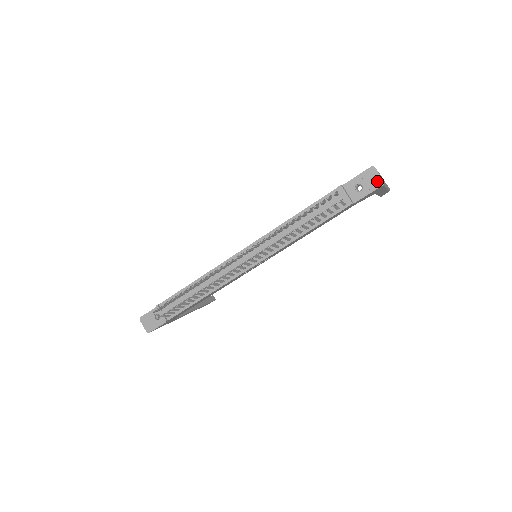
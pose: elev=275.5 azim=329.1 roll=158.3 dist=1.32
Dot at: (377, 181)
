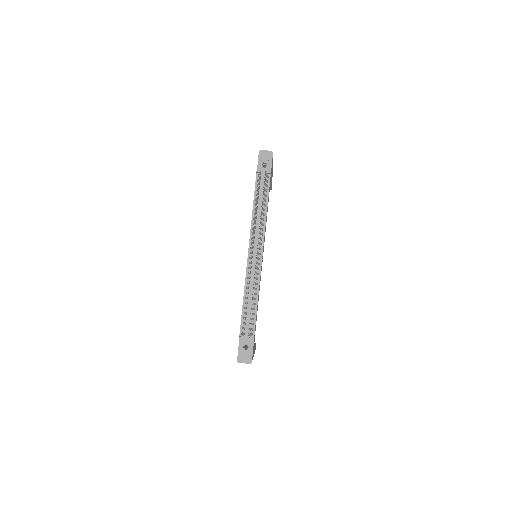
Dot at: (269, 154)
